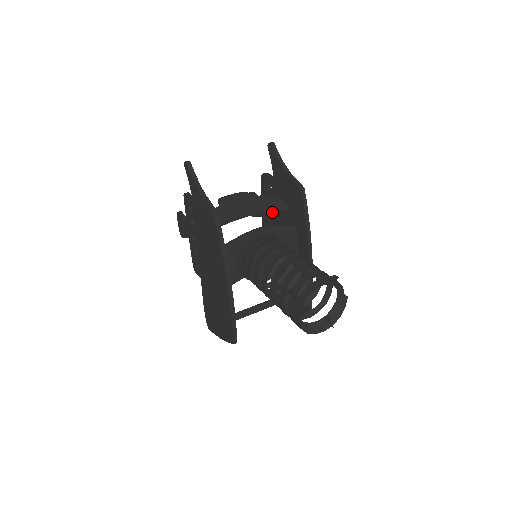
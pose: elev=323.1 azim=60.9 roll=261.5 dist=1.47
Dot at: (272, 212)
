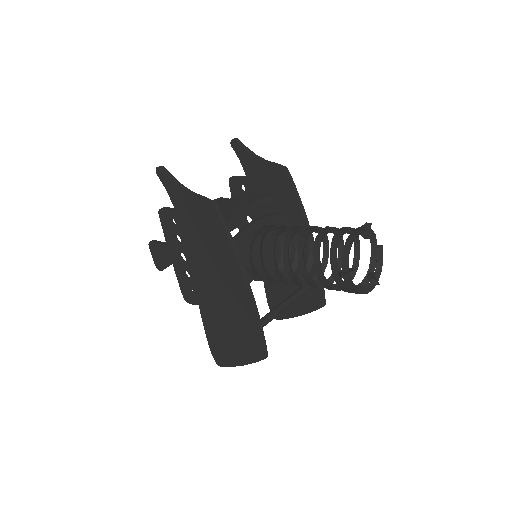
Dot at: (251, 215)
